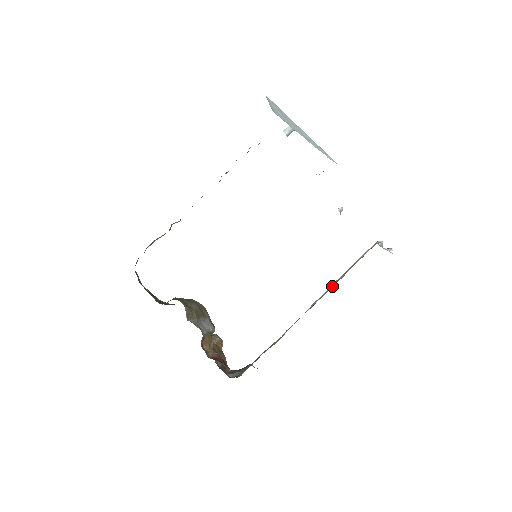
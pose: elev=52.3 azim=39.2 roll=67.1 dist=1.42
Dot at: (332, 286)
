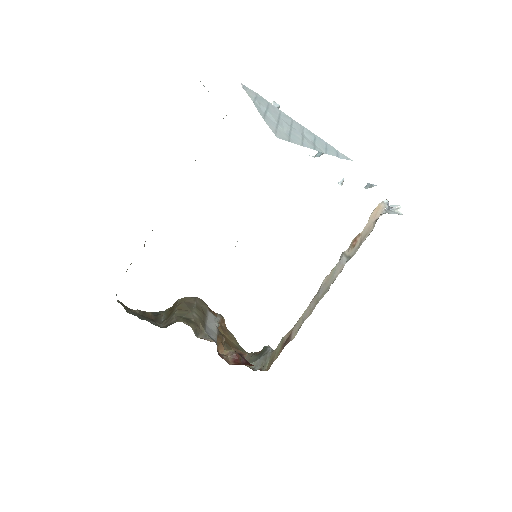
Dot at: (343, 264)
